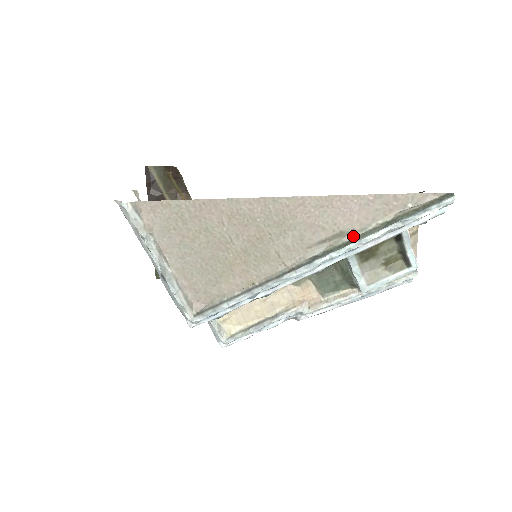
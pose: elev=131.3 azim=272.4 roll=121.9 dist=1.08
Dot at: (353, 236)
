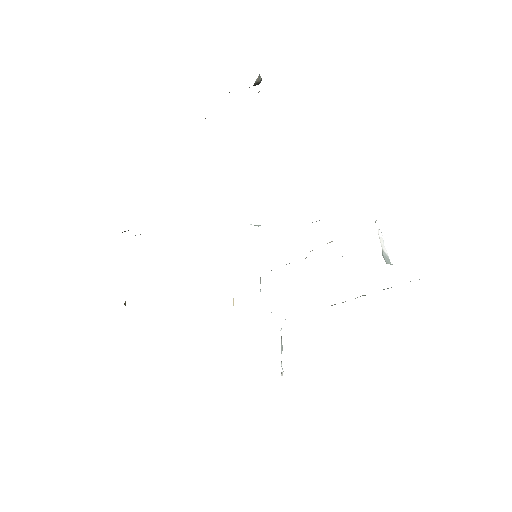
Dot at: occluded
